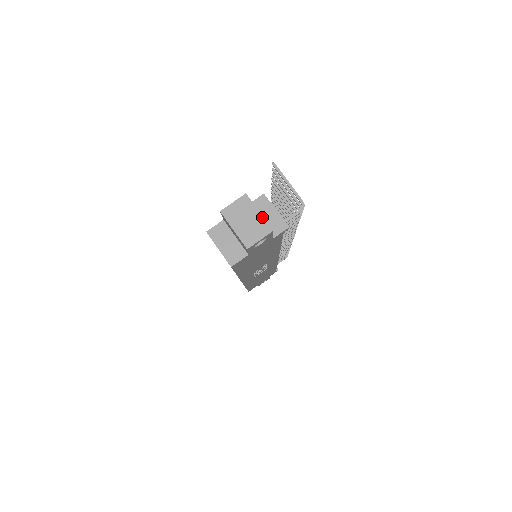
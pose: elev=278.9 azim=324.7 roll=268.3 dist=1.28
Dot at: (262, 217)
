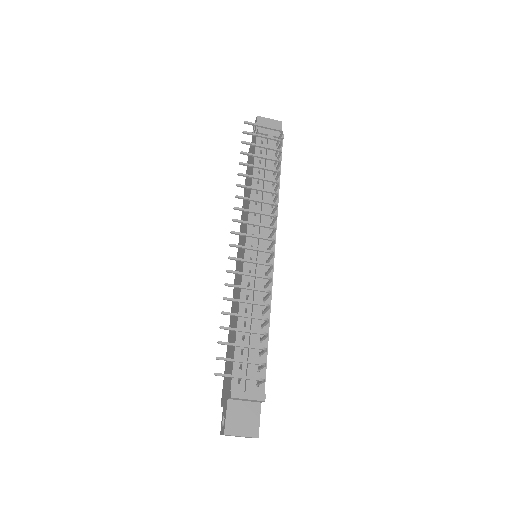
Dot at: occluded
